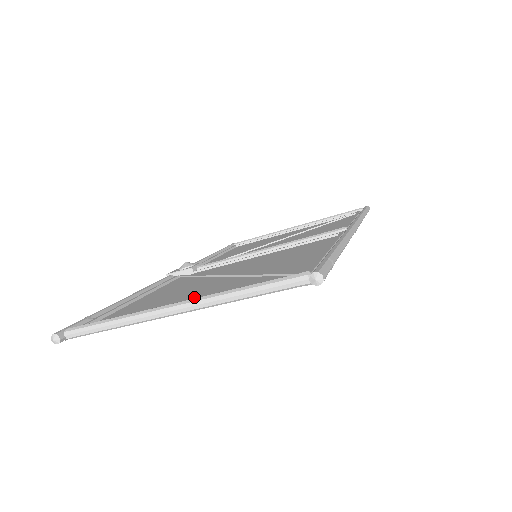
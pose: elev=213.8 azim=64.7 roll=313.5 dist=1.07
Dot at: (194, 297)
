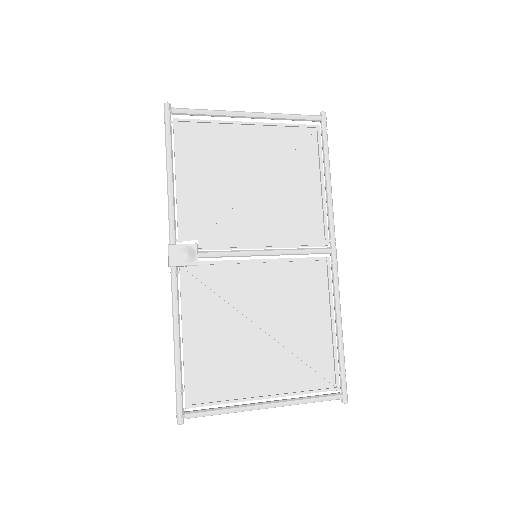
Dot at: (263, 378)
